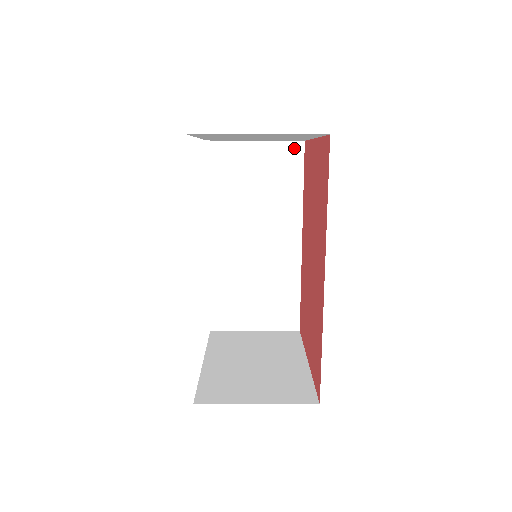
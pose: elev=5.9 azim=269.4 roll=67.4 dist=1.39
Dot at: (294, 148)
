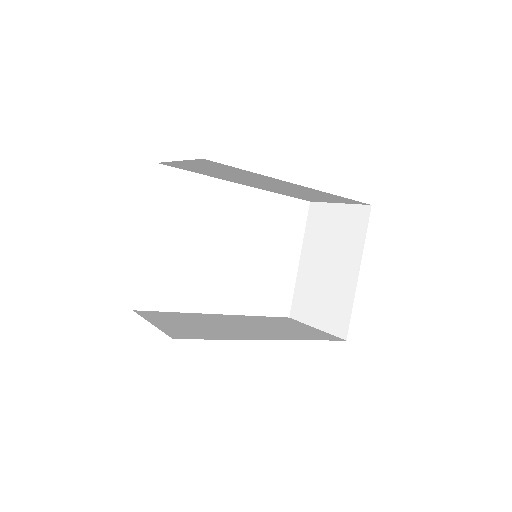
Dot at: (205, 161)
